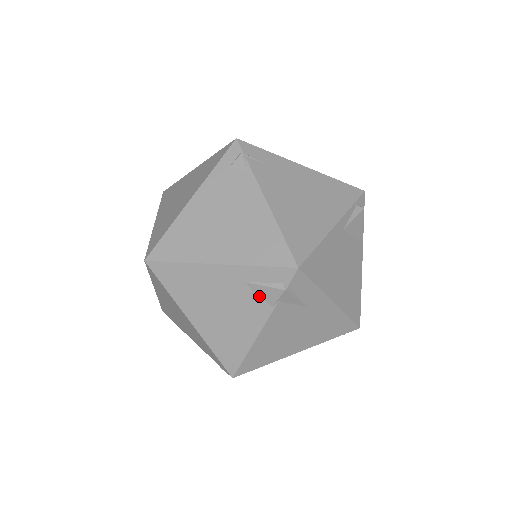
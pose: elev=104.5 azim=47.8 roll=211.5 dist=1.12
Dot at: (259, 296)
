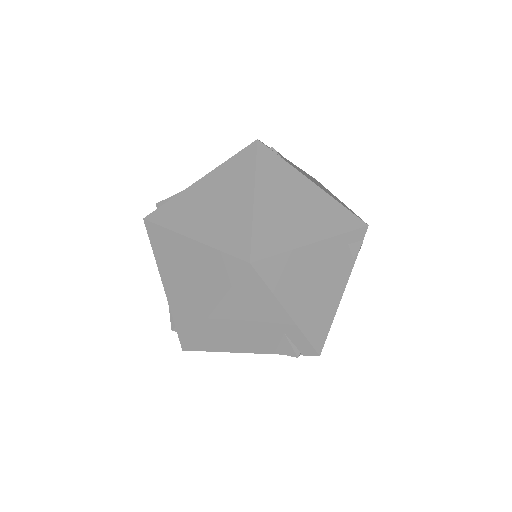
Dot at: (279, 344)
